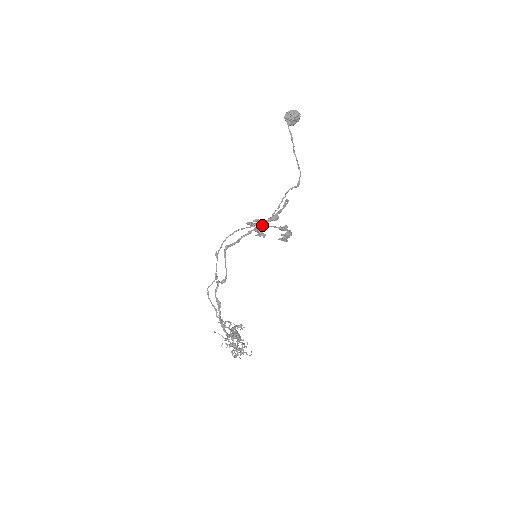
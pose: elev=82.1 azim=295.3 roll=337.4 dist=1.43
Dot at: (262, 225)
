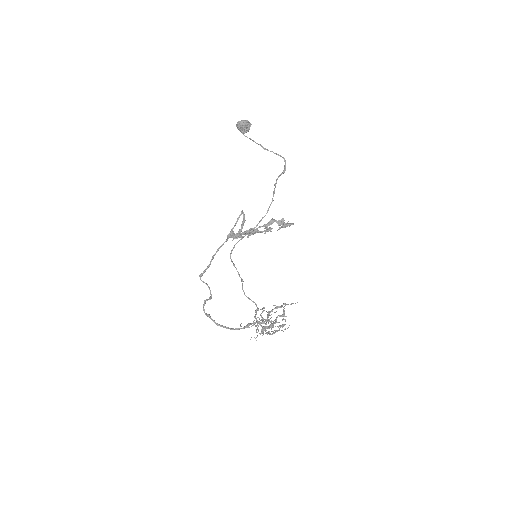
Dot at: (241, 236)
